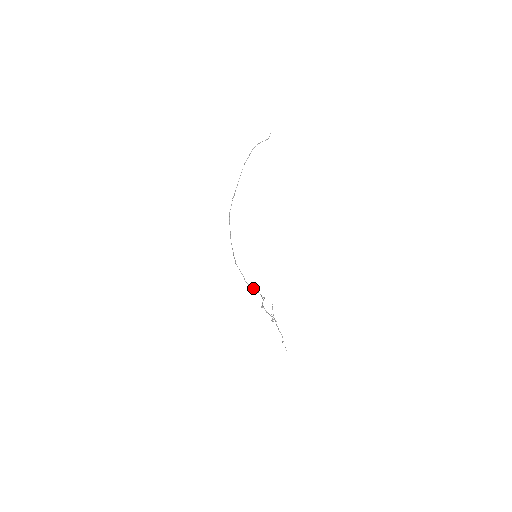
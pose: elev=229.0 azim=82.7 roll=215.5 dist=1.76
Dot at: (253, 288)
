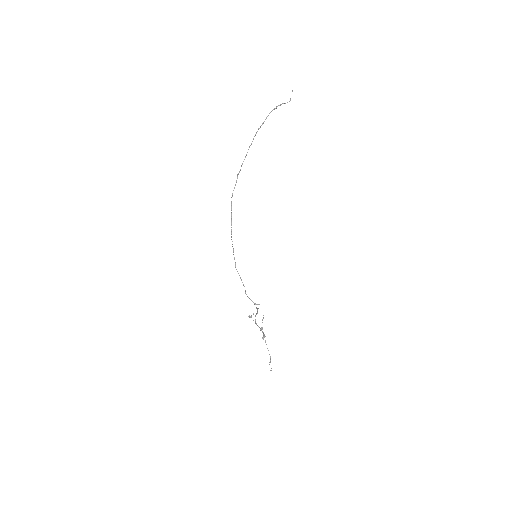
Dot at: (254, 303)
